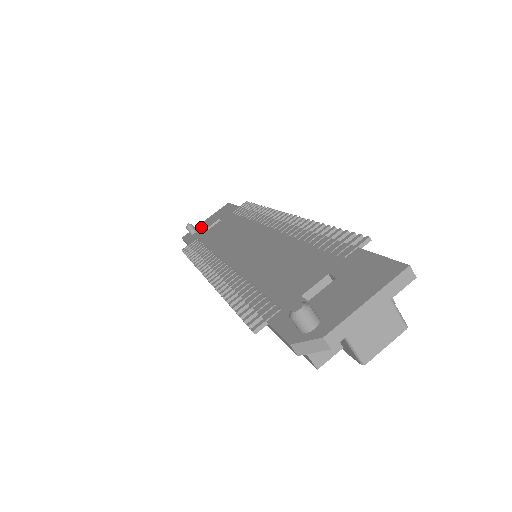
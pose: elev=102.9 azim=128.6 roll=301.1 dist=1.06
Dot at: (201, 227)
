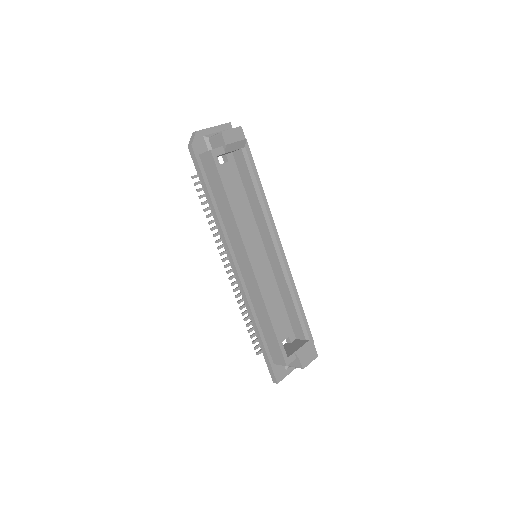
Dot at: occluded
